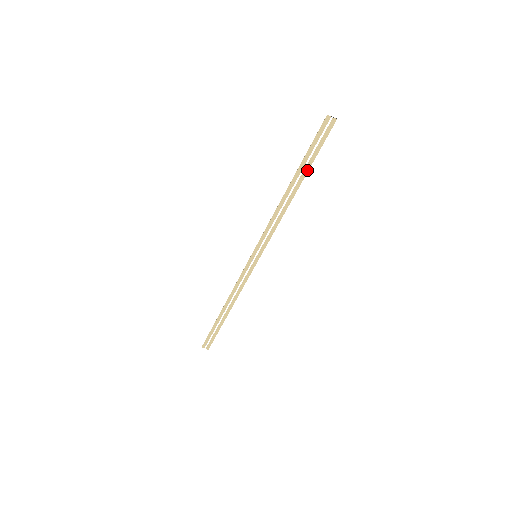
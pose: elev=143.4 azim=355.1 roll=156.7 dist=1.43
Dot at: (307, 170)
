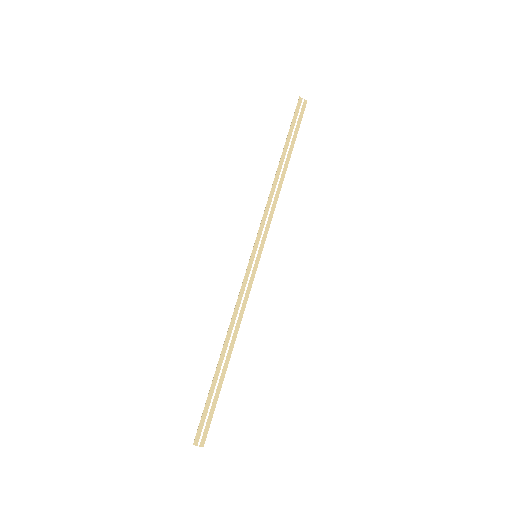
Dot at: (292, 148)
